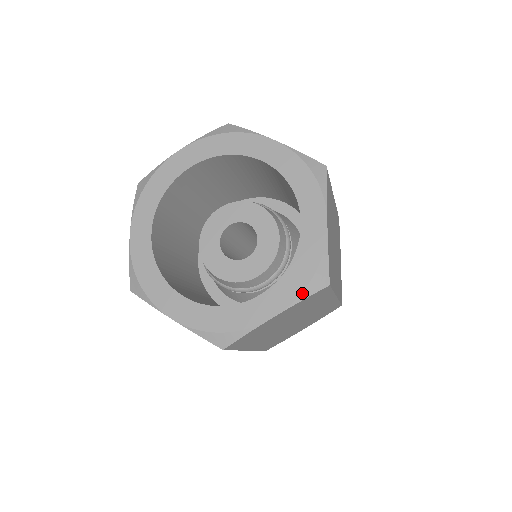
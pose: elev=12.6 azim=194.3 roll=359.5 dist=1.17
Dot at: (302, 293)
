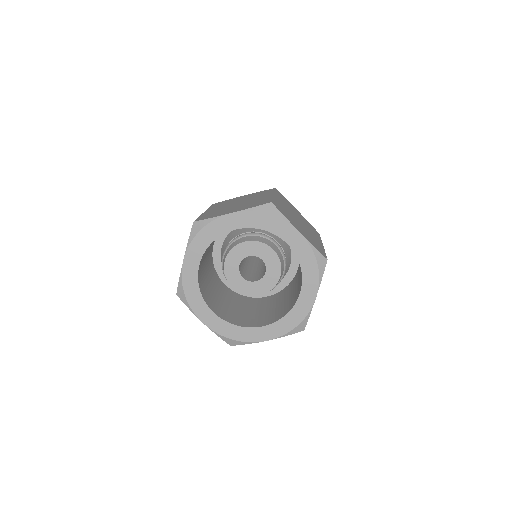
Dot at: (319, 276)
